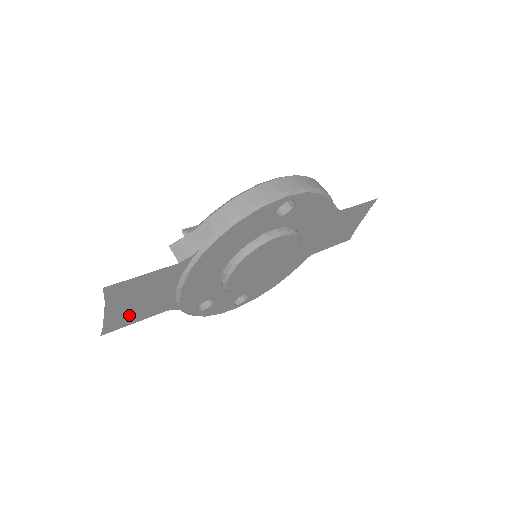
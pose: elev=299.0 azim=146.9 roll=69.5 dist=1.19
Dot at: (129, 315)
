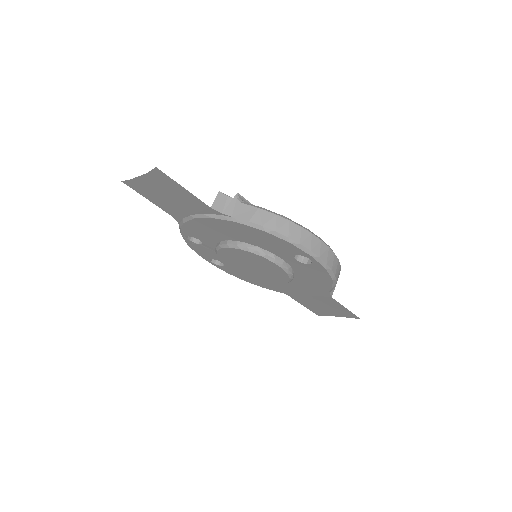
Dot at: (150, 193)
